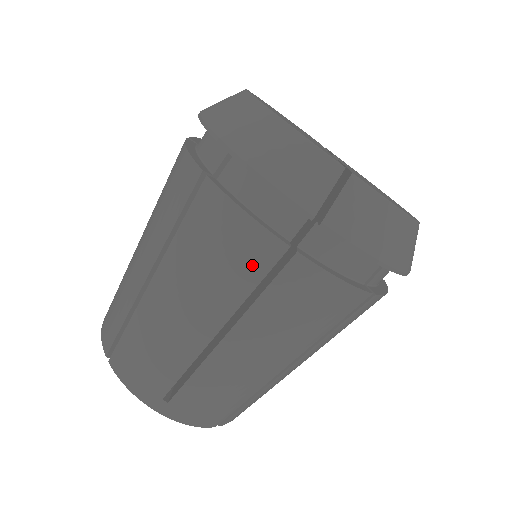
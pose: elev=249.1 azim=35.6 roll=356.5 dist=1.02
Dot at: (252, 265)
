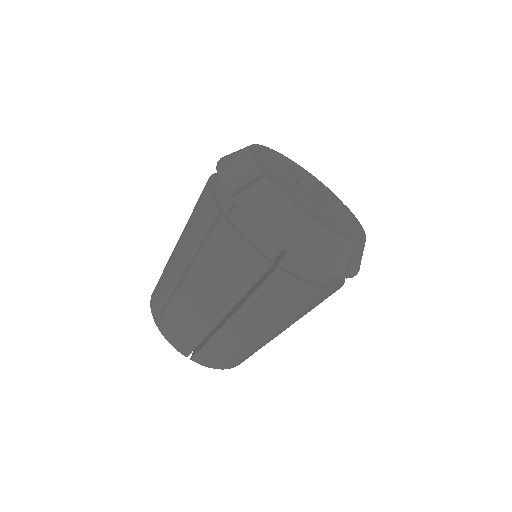
Dot at: (204, 224)
